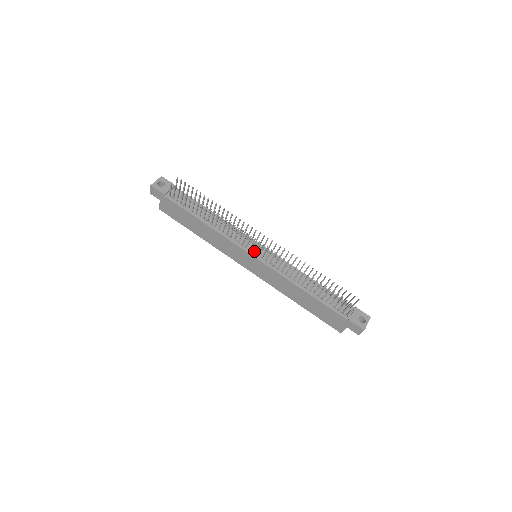
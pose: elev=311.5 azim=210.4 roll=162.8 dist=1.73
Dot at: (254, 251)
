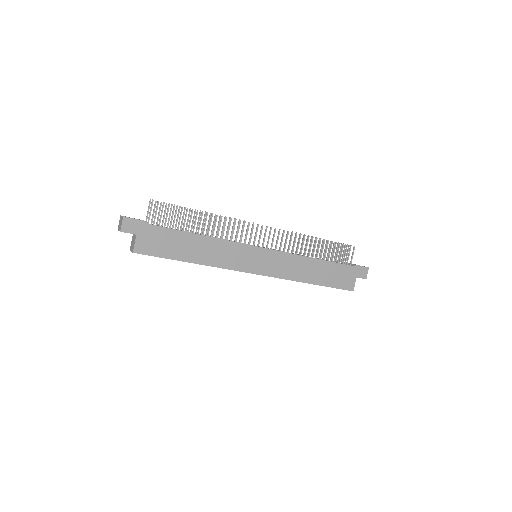
Dot at: (258, 243)
